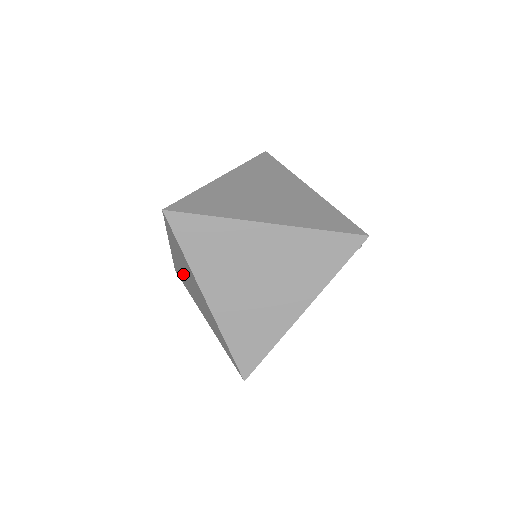
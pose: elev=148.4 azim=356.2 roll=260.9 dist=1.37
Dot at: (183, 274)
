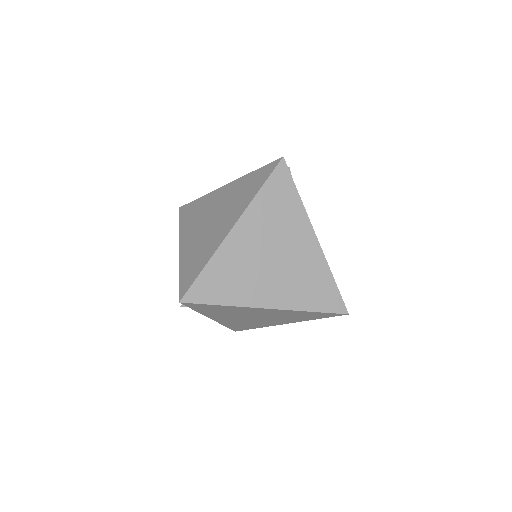
Dot at: (240, 322)
